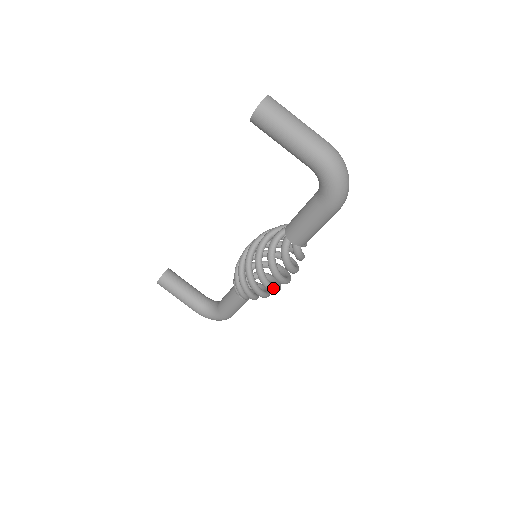
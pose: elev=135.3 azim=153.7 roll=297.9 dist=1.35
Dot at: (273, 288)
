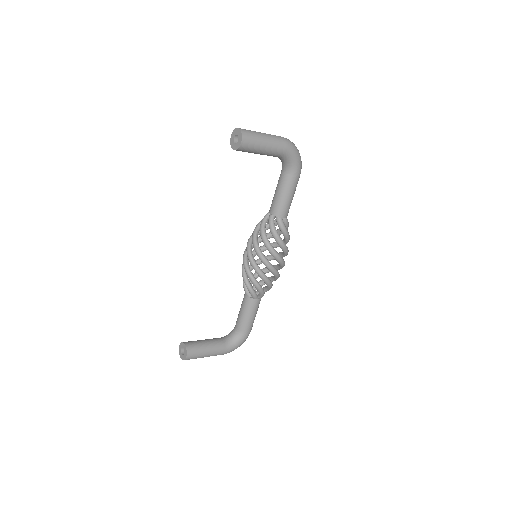
Dot at: (284, 262)
